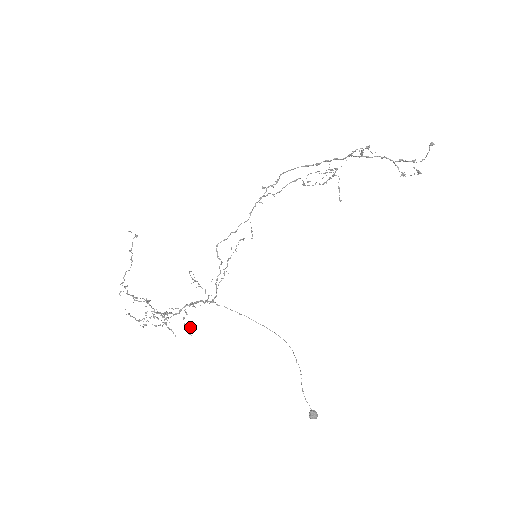
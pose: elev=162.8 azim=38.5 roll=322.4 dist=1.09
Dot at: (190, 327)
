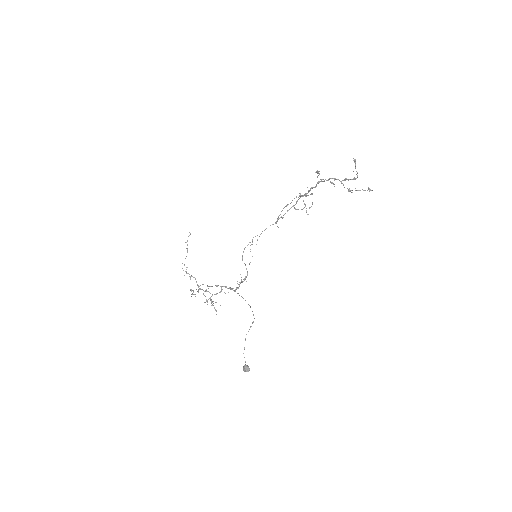
Dot at: occluded
